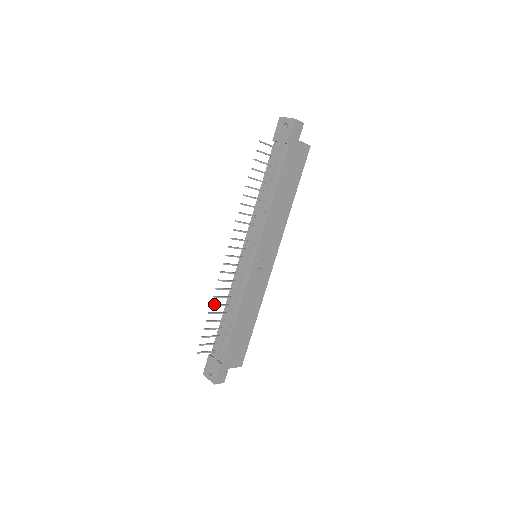
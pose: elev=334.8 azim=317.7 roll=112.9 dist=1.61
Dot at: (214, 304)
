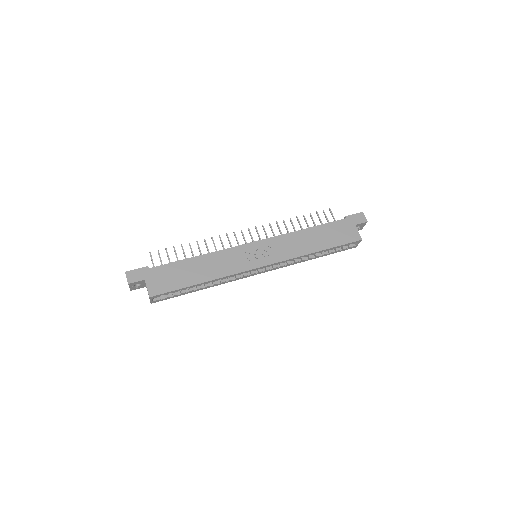
Dot at: occluded
